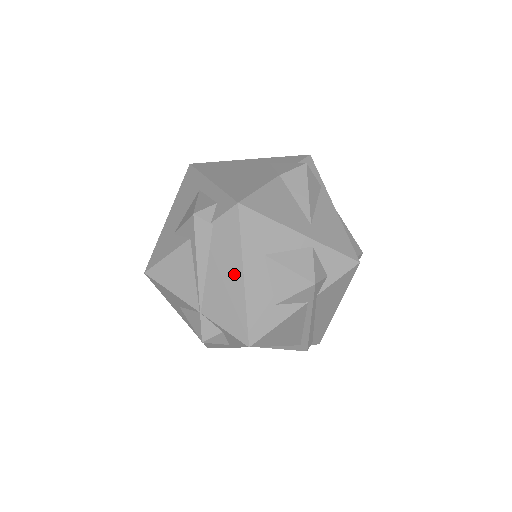
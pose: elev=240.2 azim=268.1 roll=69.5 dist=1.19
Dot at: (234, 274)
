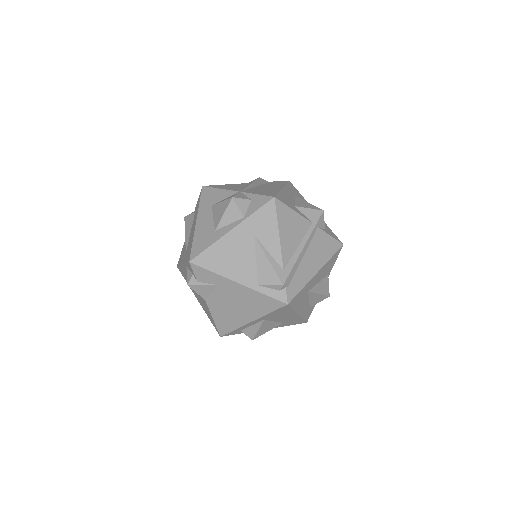
Dot at: (276, 187)
